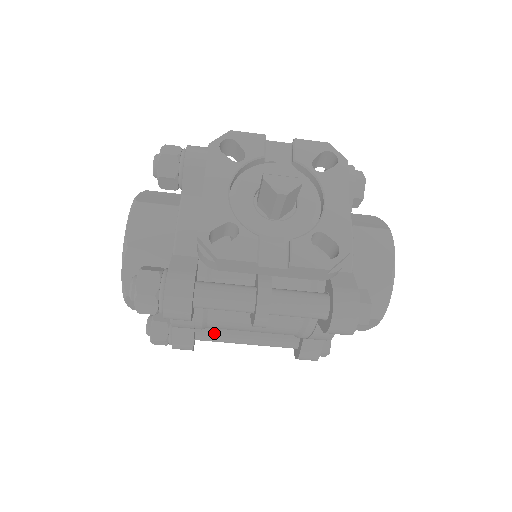
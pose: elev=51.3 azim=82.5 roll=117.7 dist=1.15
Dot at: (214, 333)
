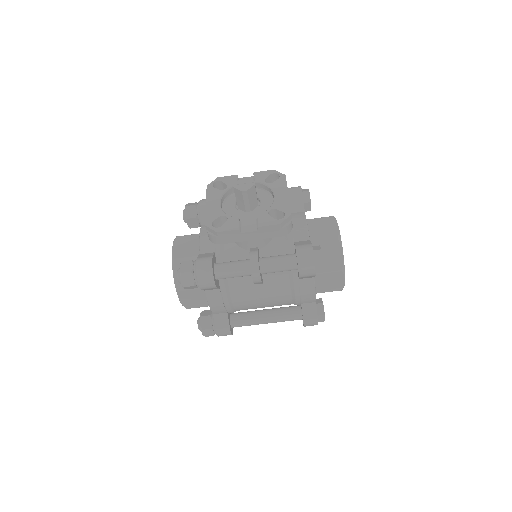
Dot at: (242, 318)
